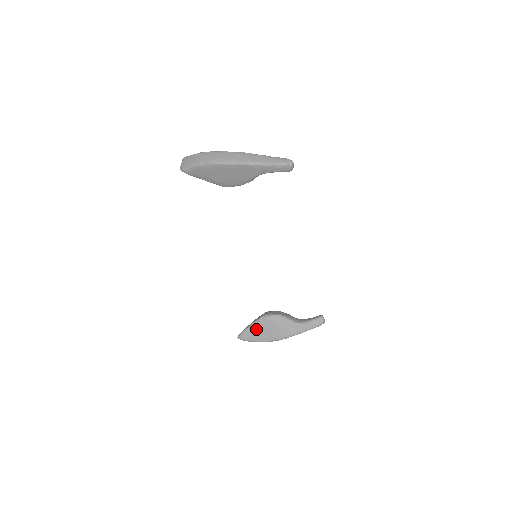
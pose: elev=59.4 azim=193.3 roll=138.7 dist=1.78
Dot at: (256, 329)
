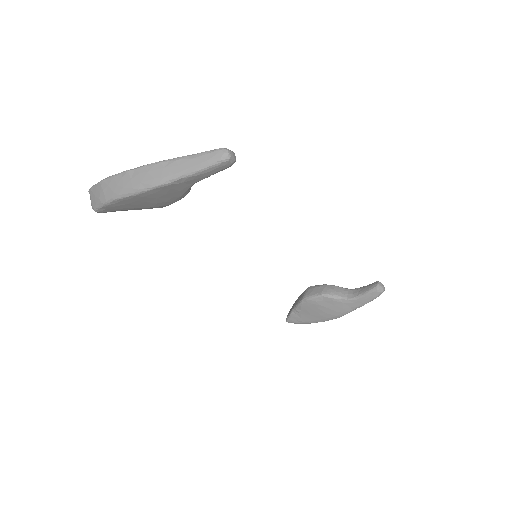
Dot at: (302, 312)
